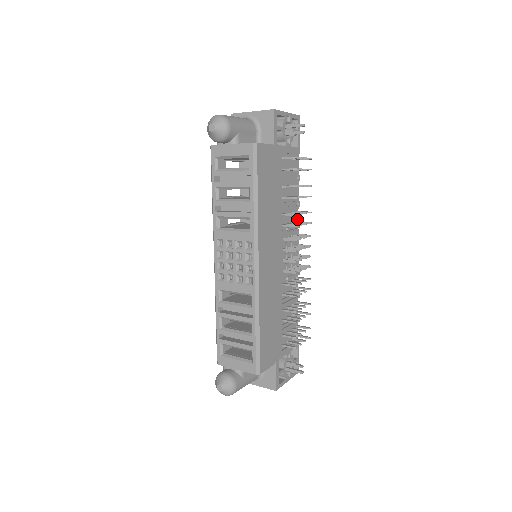
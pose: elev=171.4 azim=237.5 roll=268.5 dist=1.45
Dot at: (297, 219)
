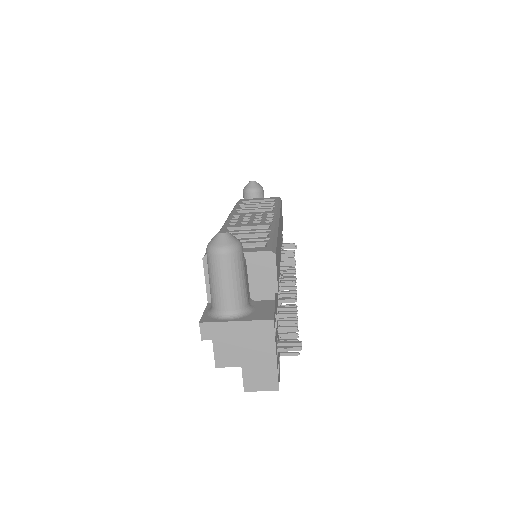
Dot at: occluded
